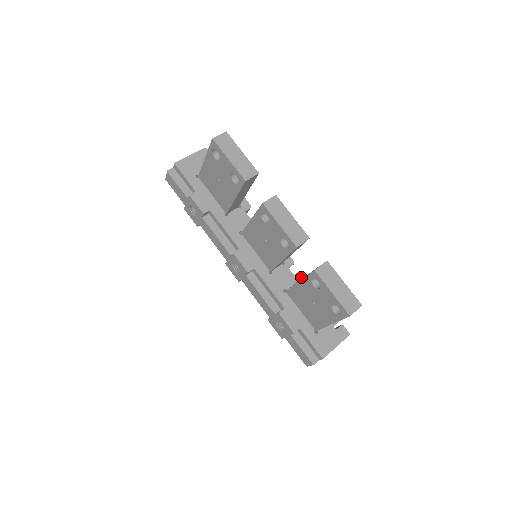
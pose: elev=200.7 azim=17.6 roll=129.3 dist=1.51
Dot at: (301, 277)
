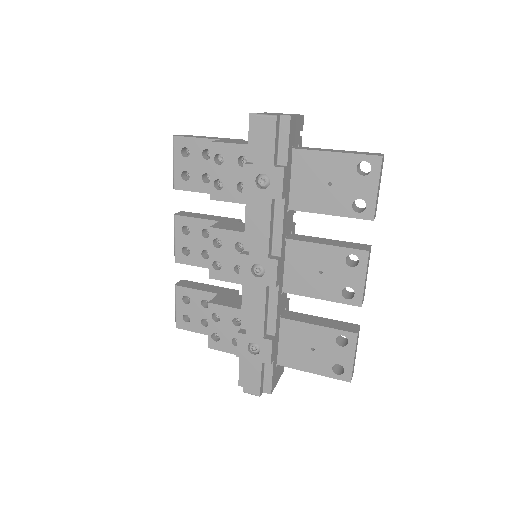
Dot at: (288, 305)
